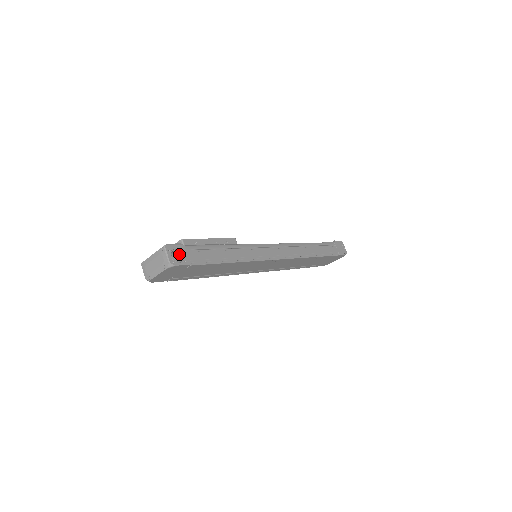
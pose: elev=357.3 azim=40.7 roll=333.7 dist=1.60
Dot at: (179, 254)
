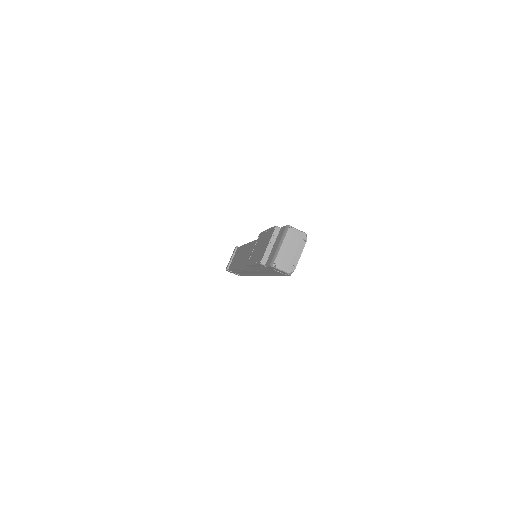
Dot at: occluded
